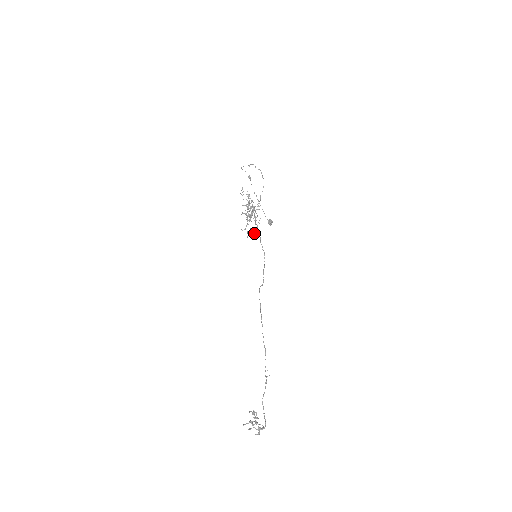
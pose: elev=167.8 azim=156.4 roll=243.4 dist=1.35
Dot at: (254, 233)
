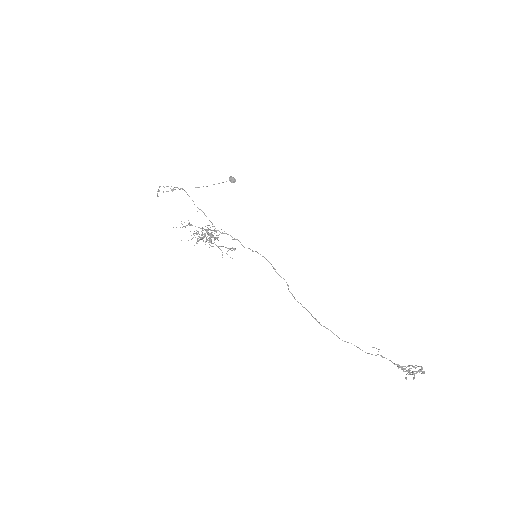
Dot at: occluded
